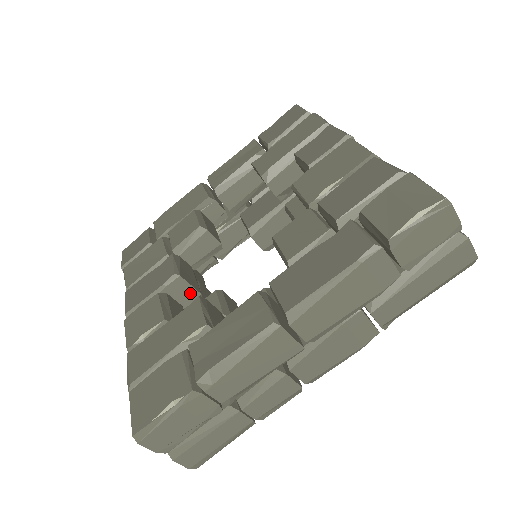
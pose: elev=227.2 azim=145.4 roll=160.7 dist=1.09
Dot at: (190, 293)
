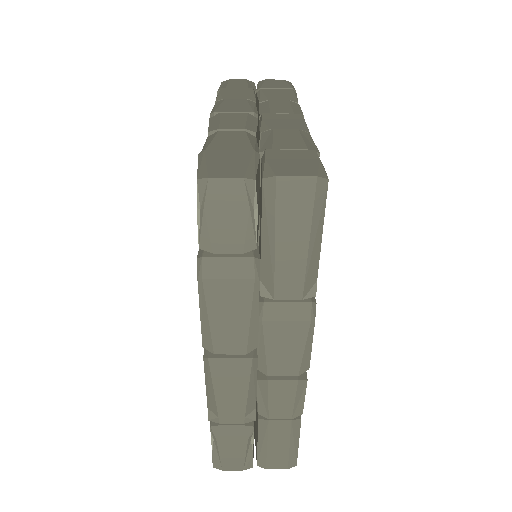
Dot at: occluded
